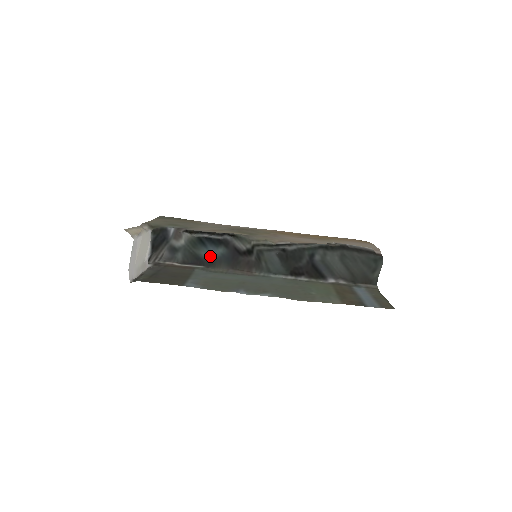
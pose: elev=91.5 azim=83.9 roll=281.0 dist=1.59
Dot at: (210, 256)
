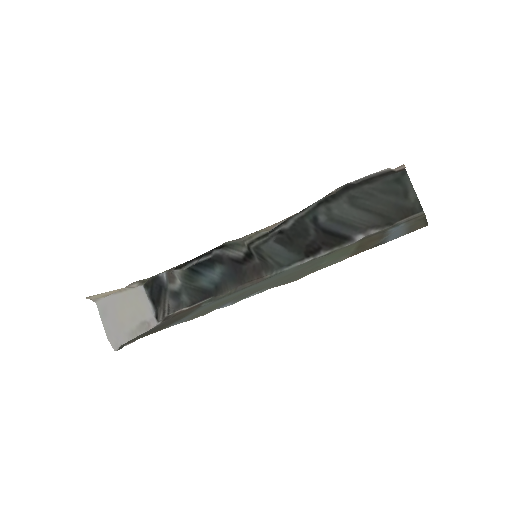
Dot at: (212, 282)
